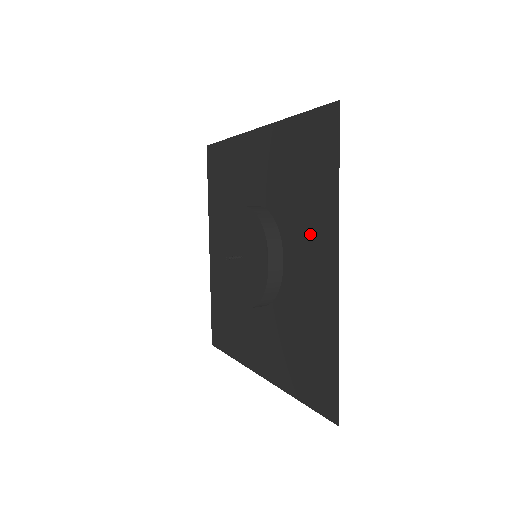
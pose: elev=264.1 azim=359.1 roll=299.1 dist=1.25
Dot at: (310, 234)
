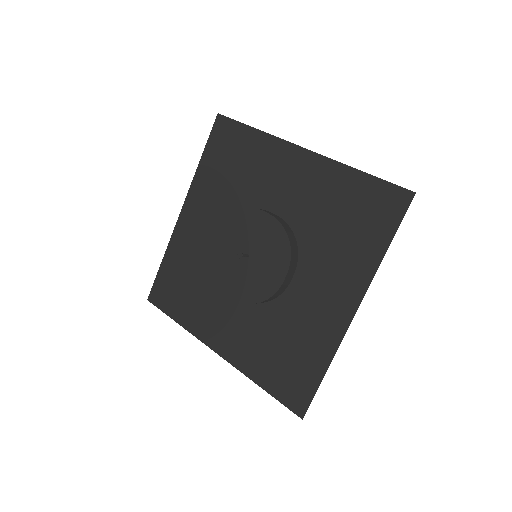
Dot at: (271, 172)
